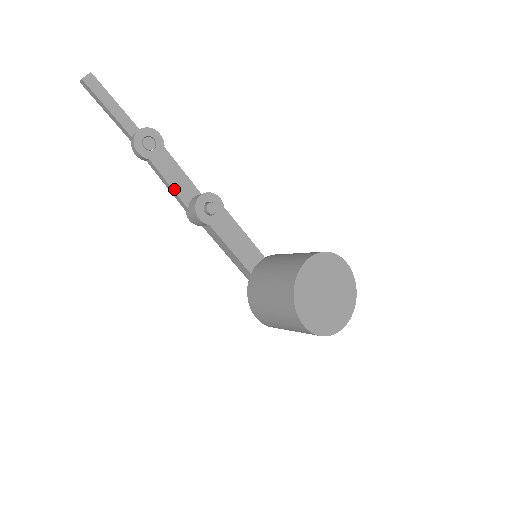
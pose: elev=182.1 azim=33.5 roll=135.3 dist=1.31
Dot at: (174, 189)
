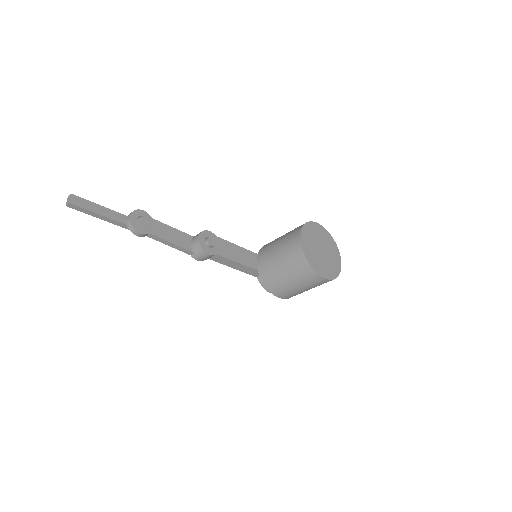
Dot at: (177, 244)
